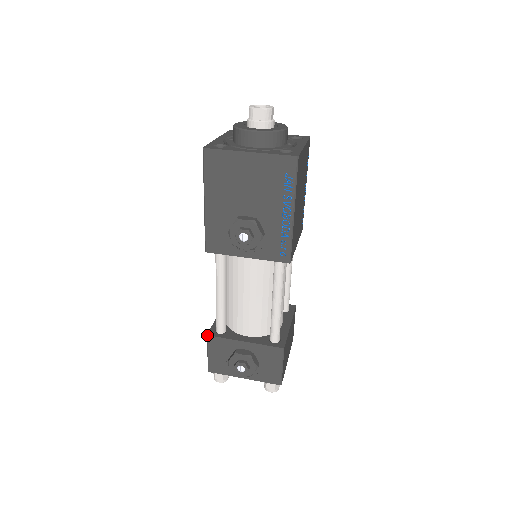
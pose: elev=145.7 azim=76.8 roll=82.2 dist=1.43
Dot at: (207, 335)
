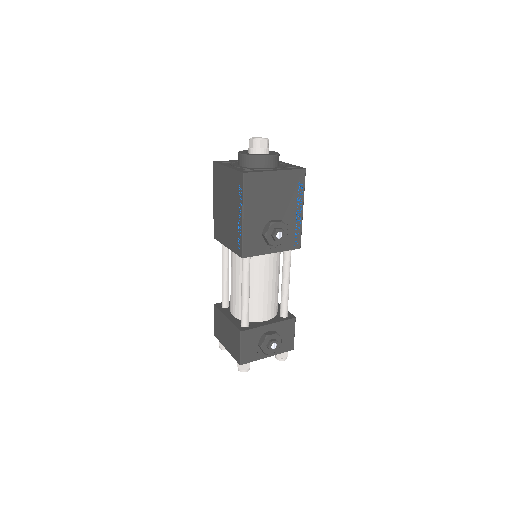
Dot at: (241, 331)
